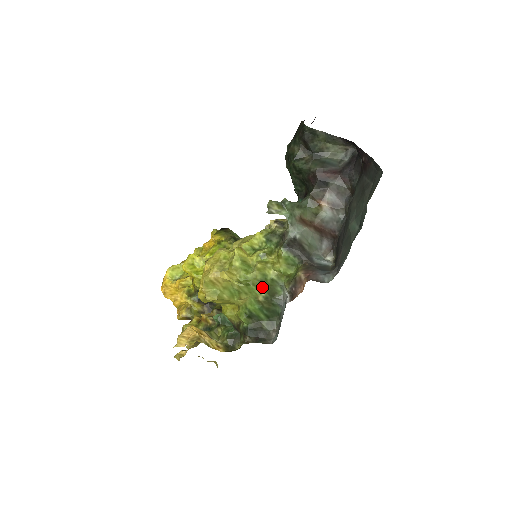
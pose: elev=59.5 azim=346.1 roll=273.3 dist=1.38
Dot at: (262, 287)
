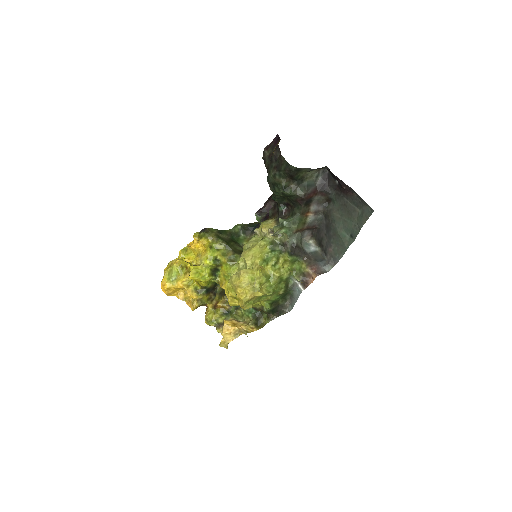
Dot at: (281, 286)
